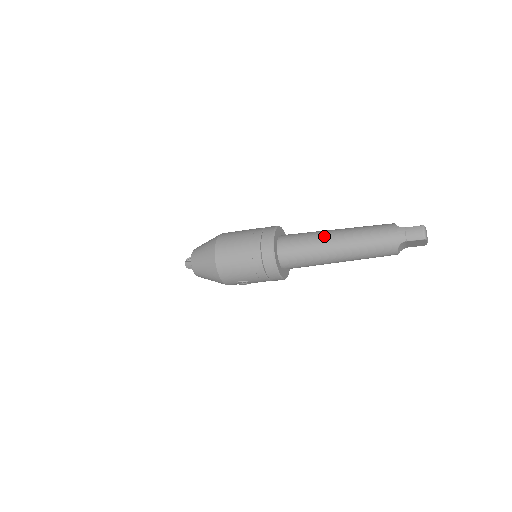
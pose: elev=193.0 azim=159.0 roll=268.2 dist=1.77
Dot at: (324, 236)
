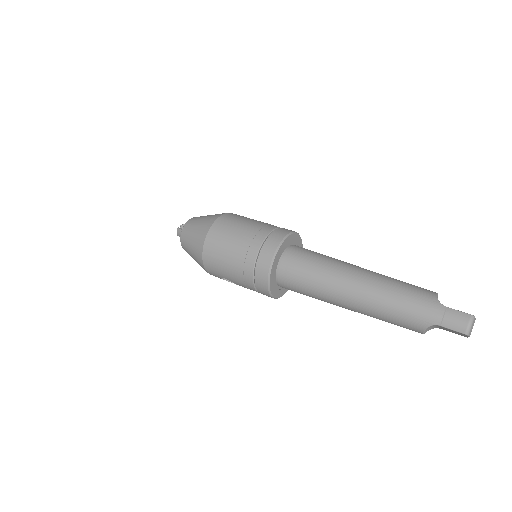
Dot at: (340, 271)
